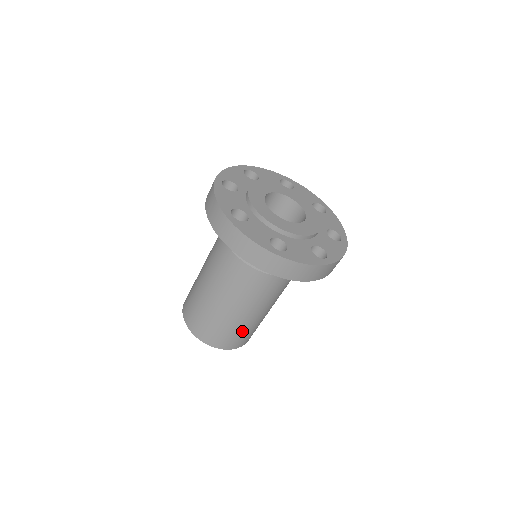
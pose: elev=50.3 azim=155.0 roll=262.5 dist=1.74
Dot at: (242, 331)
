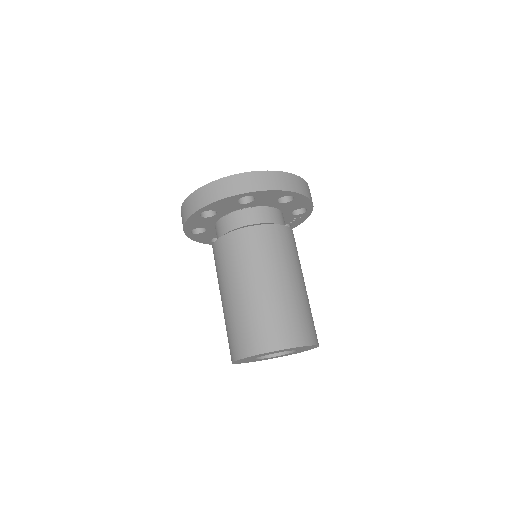
Dot at: (256, 317)
